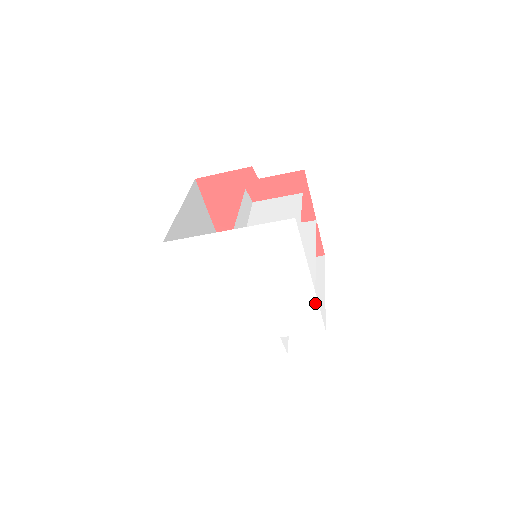
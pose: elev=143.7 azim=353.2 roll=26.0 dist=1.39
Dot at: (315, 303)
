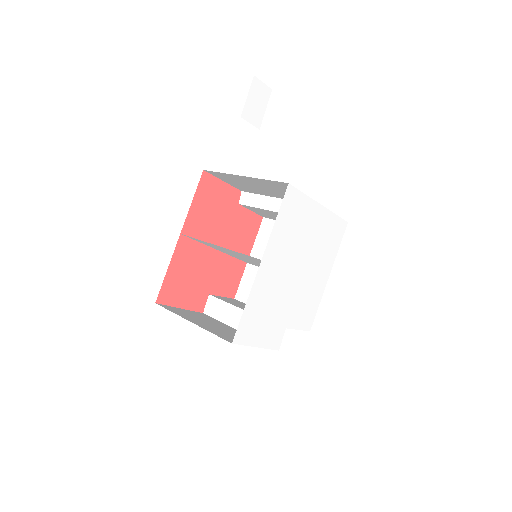
Dot at: (319, 300)
